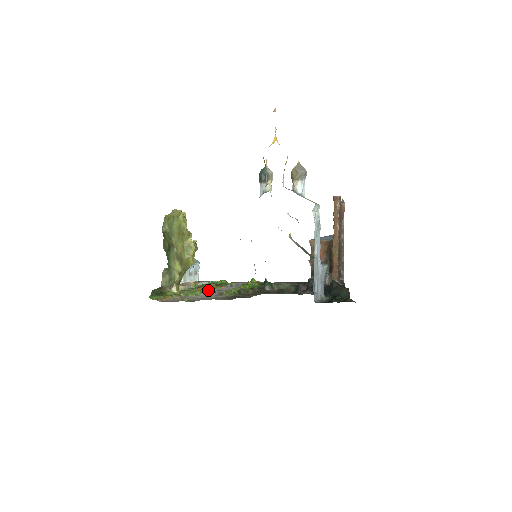
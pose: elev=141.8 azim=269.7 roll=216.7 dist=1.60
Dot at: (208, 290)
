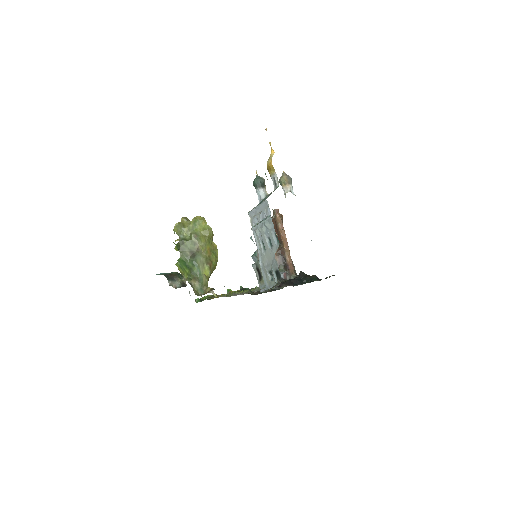
Dot at: occluded
